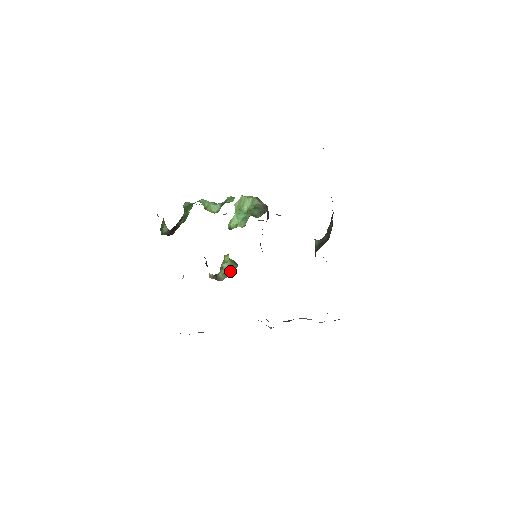
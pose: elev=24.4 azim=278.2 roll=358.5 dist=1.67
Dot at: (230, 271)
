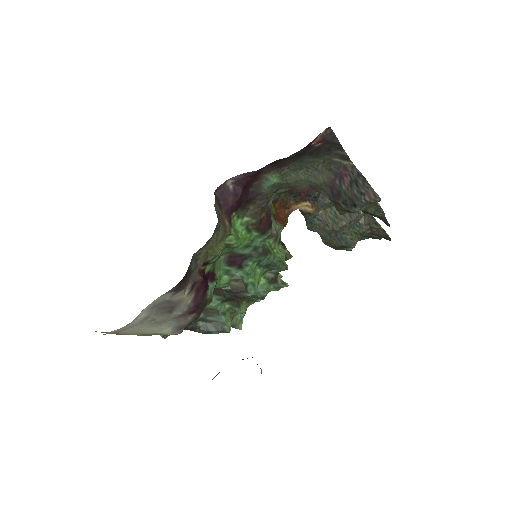
Dot at: occluded
